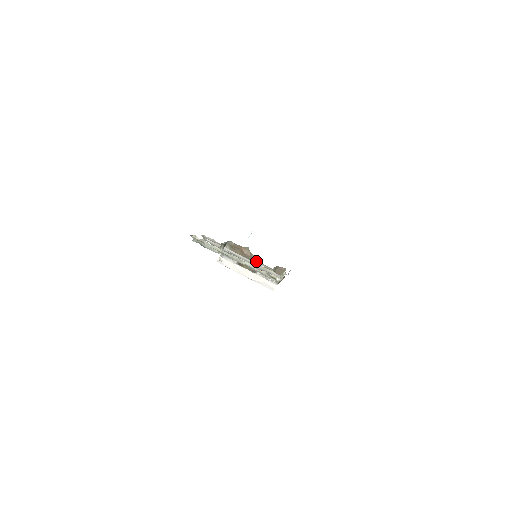
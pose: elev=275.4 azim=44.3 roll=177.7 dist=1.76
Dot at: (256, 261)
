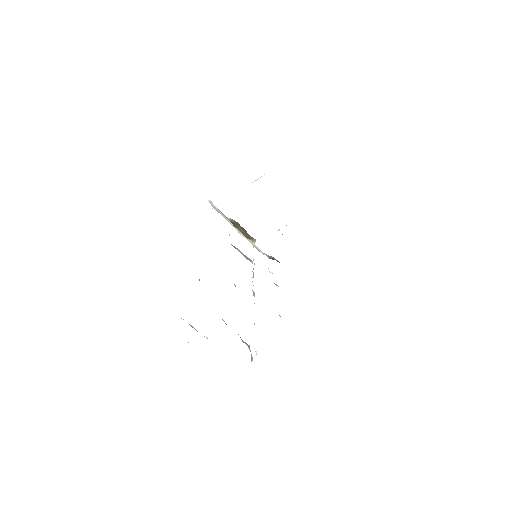
Dot at: occluded
